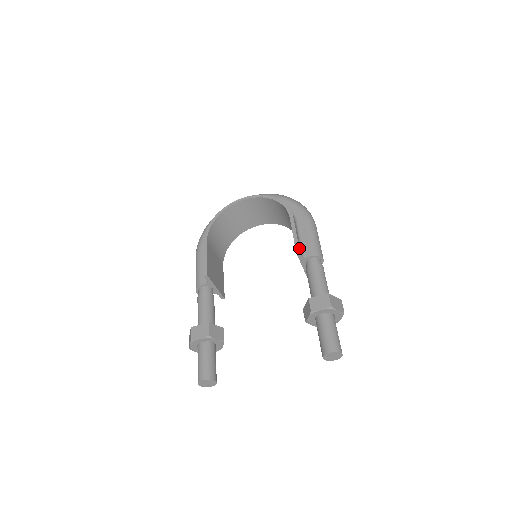
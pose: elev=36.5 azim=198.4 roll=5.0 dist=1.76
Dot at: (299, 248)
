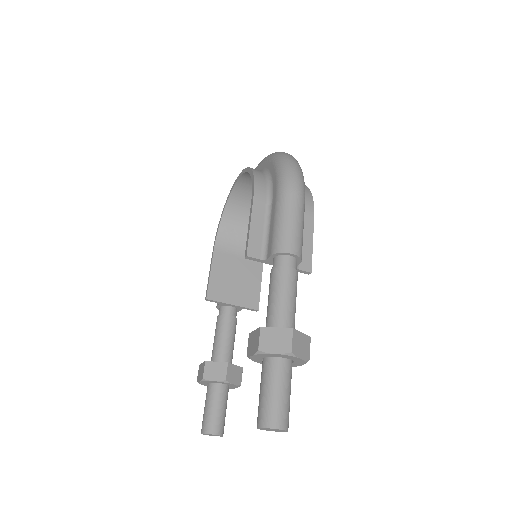
Dot at: (250, 250)
